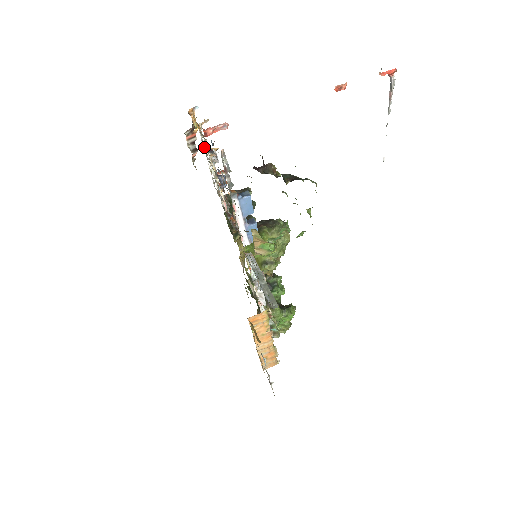
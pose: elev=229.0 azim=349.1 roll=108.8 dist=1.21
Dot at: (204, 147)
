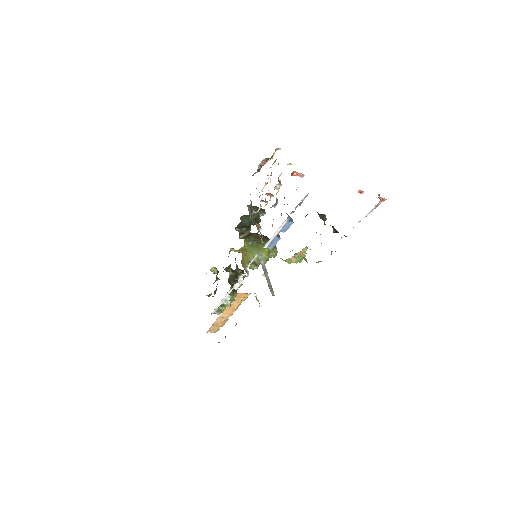
Dot at: occluded
